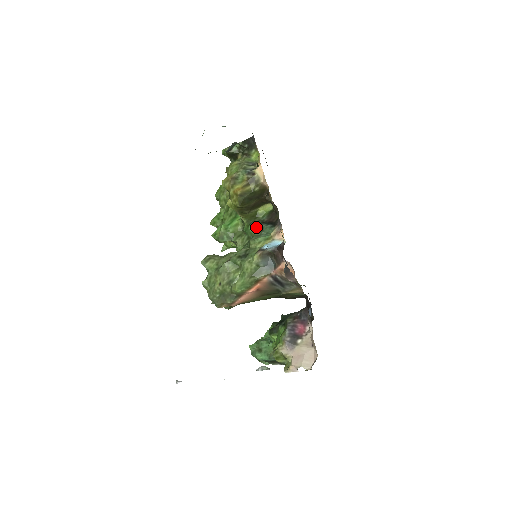
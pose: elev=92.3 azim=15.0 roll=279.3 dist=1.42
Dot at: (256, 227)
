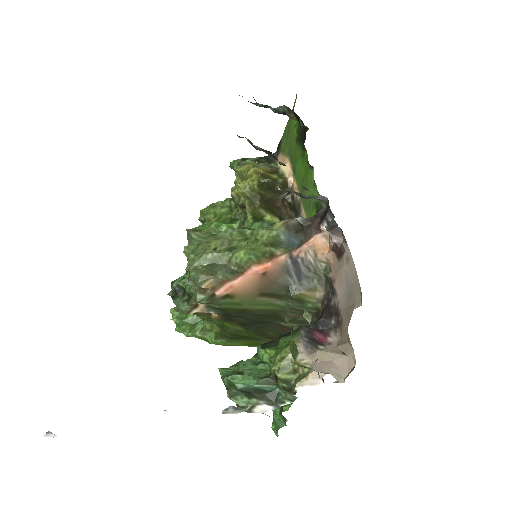
Dot at: (265, 224)
